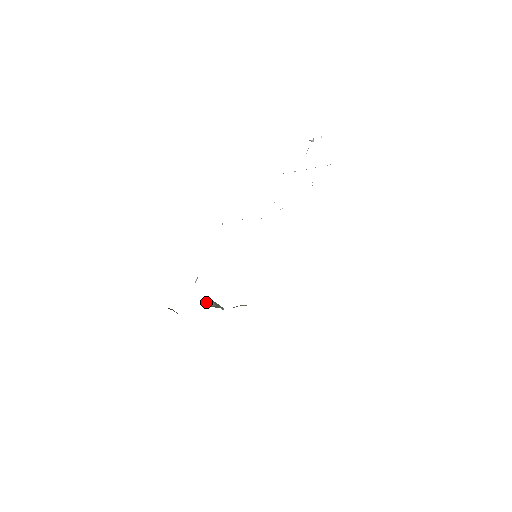
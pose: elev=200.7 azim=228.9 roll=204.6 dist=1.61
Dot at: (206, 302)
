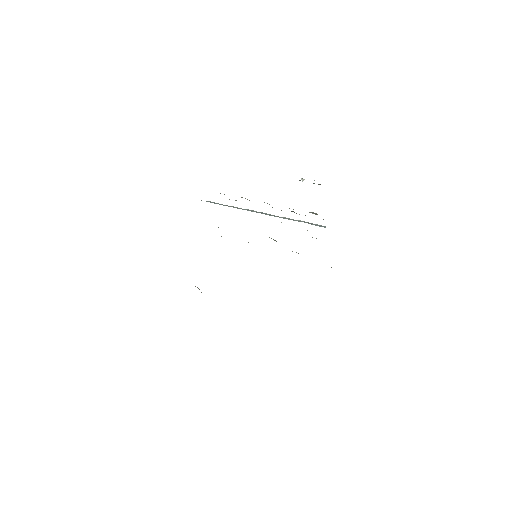
Dot at: occluded
